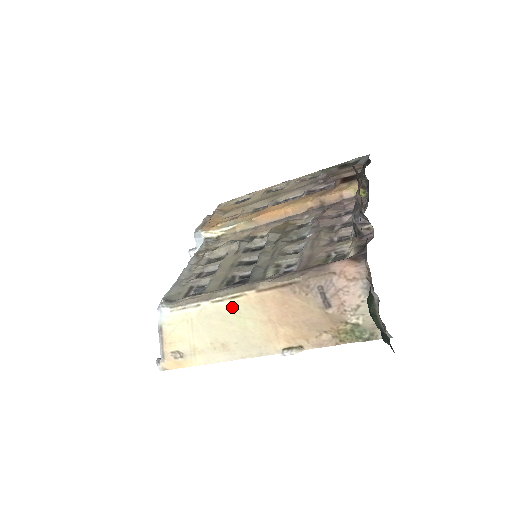
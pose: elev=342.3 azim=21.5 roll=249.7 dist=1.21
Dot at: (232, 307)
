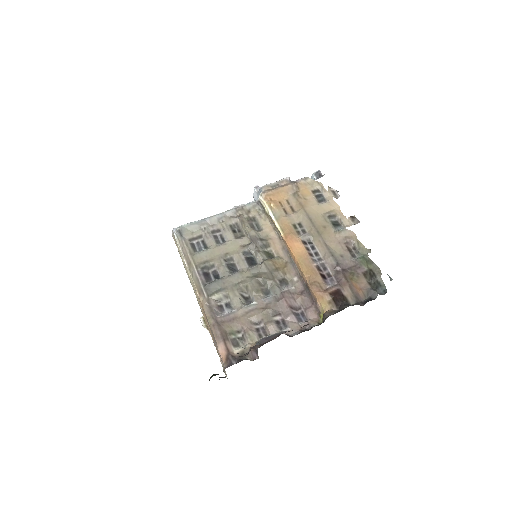
Dot at: occluded
